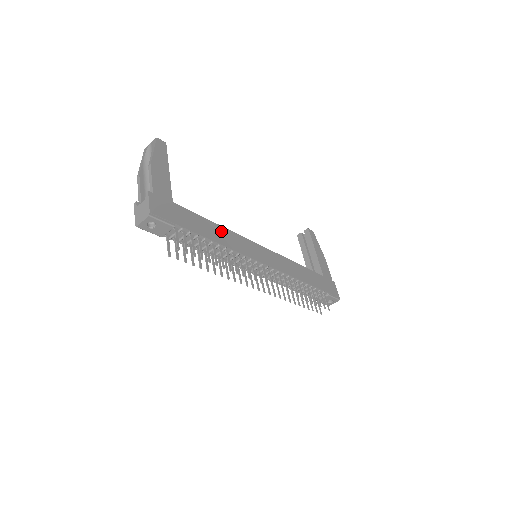
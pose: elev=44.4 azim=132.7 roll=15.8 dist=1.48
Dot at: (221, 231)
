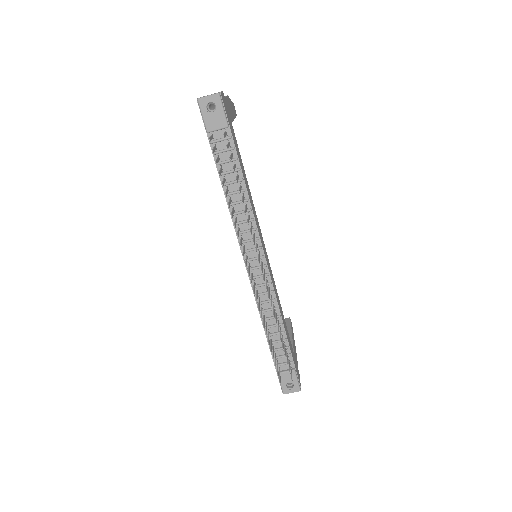
Dot at: (249, 190)
